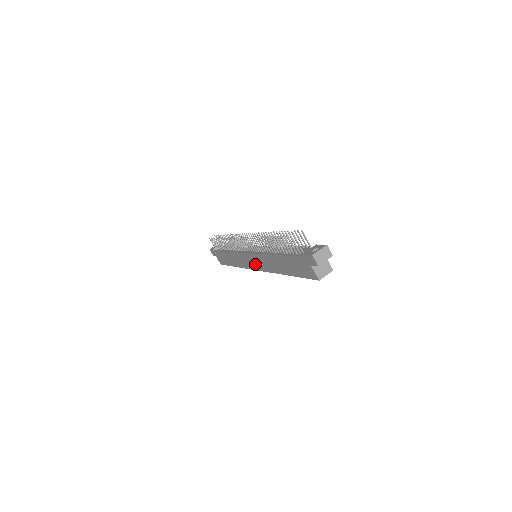
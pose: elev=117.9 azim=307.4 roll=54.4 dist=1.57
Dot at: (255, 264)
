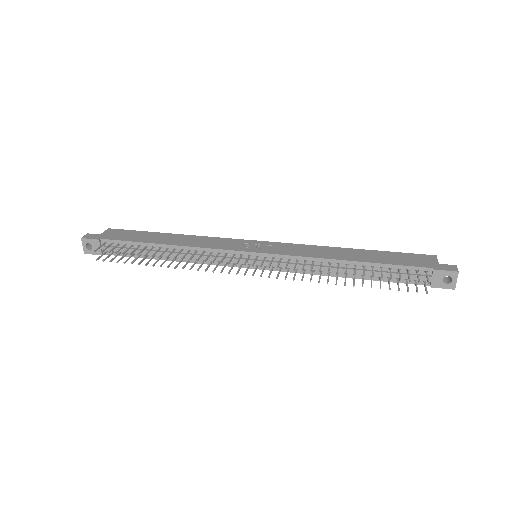
Dot at: occluded
